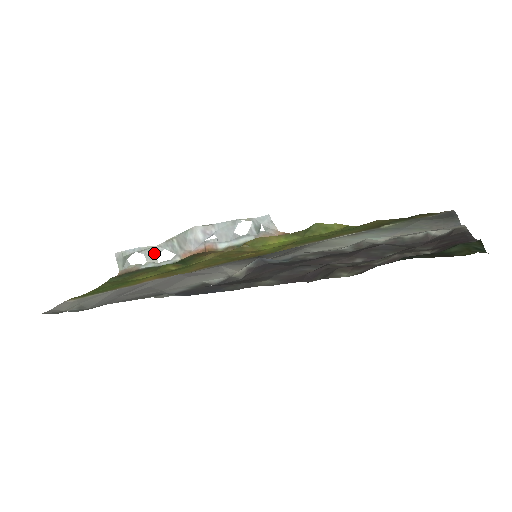
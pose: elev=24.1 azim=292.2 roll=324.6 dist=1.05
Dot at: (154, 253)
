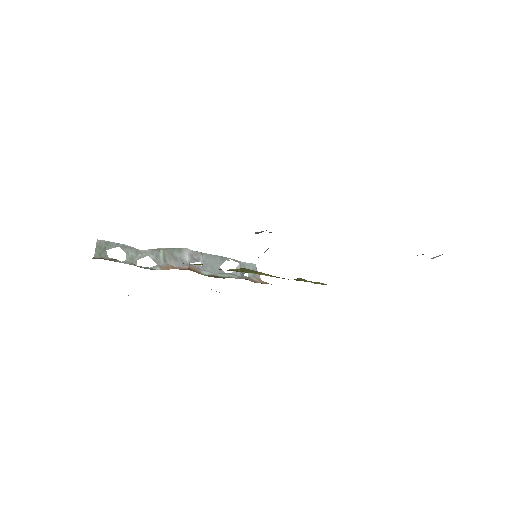
Dot at: (136, 255)
